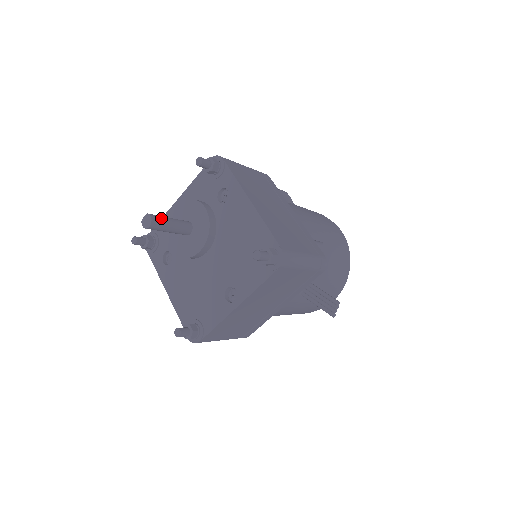
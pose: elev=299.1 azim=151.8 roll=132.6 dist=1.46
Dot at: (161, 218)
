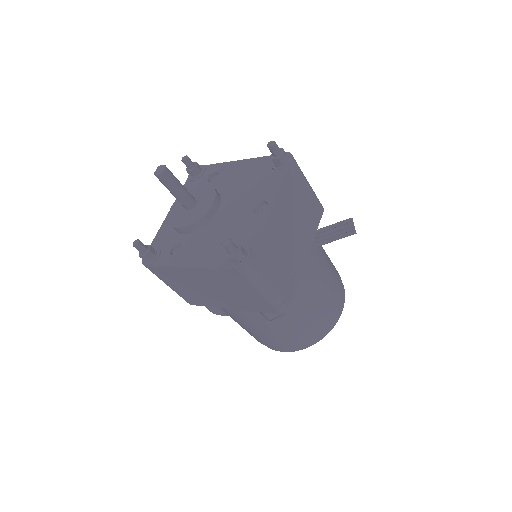
Dot at: occluded
